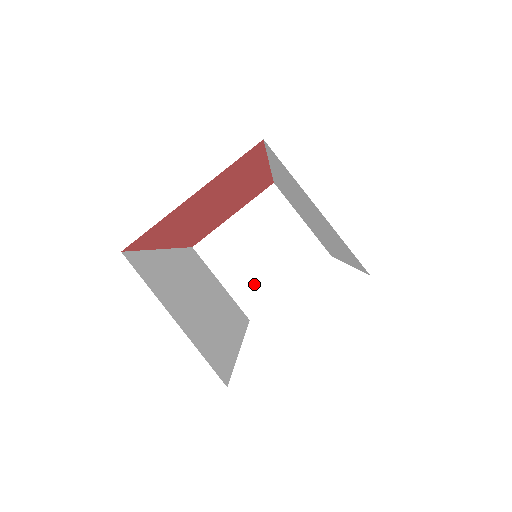
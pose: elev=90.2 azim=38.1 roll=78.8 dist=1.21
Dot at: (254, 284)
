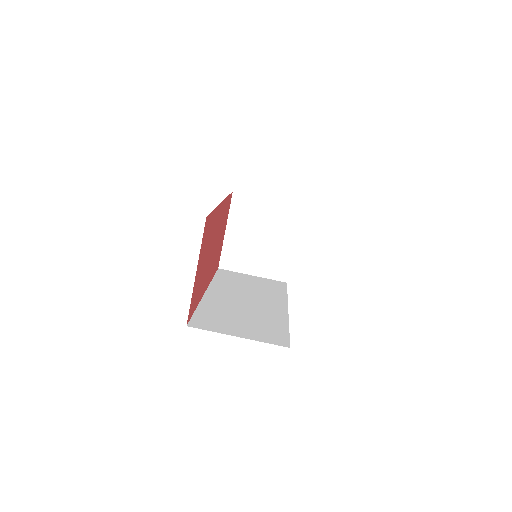
Dot at: (272, 260)
